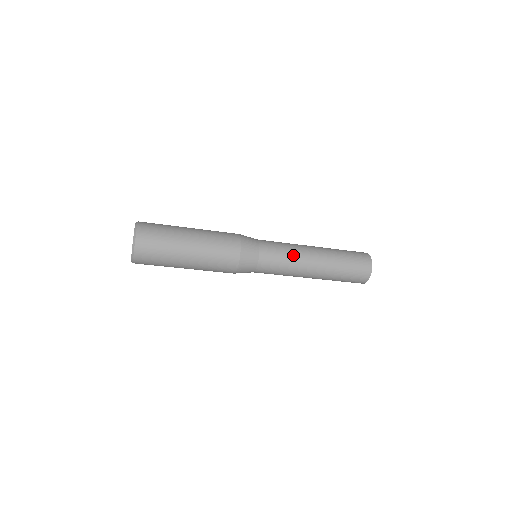
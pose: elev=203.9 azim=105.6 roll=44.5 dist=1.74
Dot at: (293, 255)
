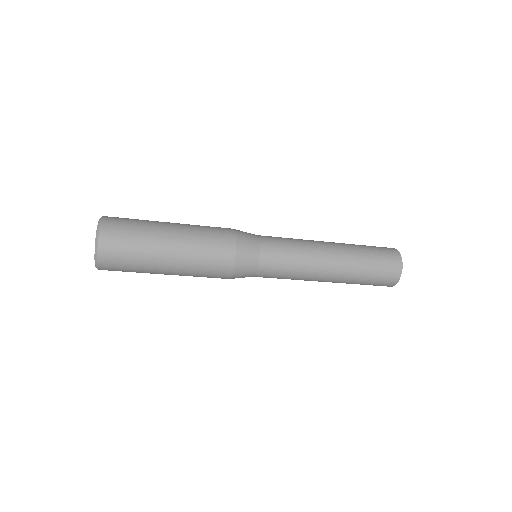
Dot at: (303, 259)
